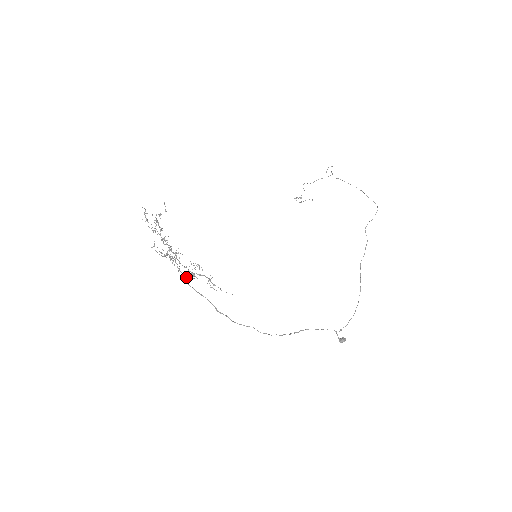
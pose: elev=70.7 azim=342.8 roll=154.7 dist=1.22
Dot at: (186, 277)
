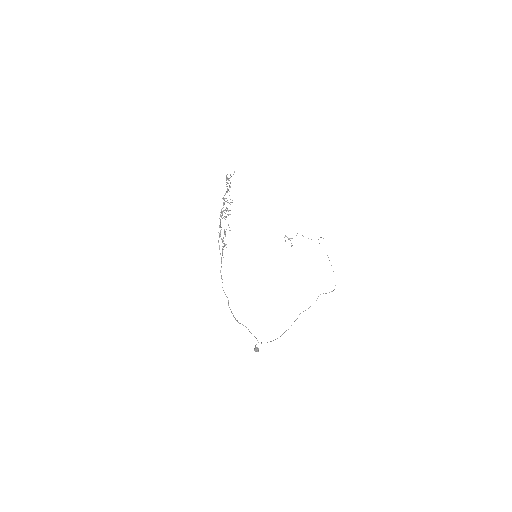
Dot at: occluded
